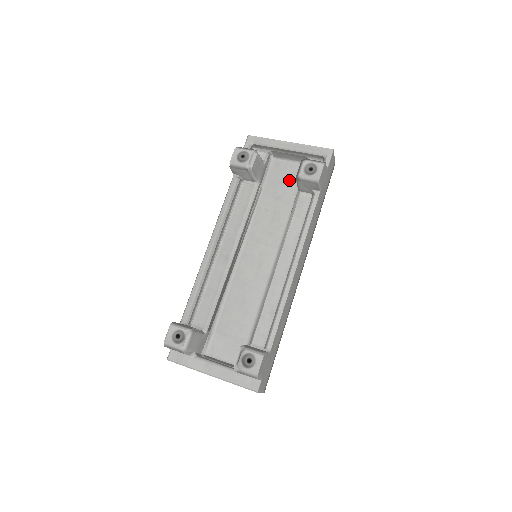
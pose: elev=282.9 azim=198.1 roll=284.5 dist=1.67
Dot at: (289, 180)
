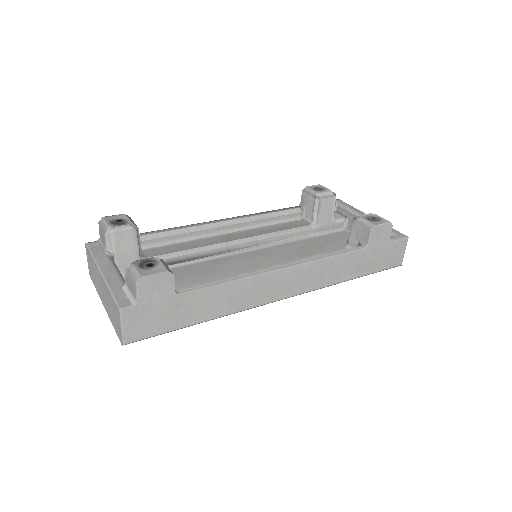
Dot at: (345, 245)
